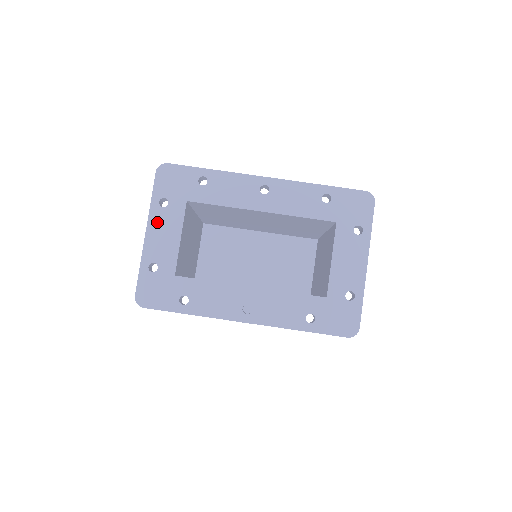
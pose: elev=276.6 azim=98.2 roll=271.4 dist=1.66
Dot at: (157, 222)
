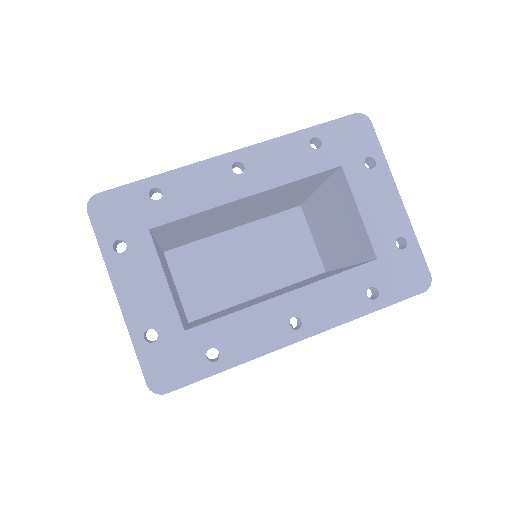
Dot at: (124, 275)
